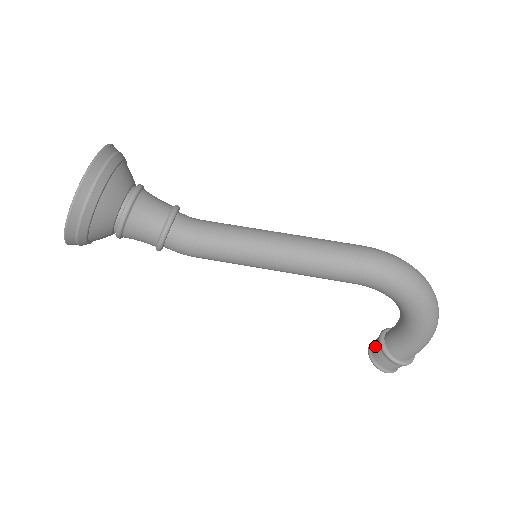
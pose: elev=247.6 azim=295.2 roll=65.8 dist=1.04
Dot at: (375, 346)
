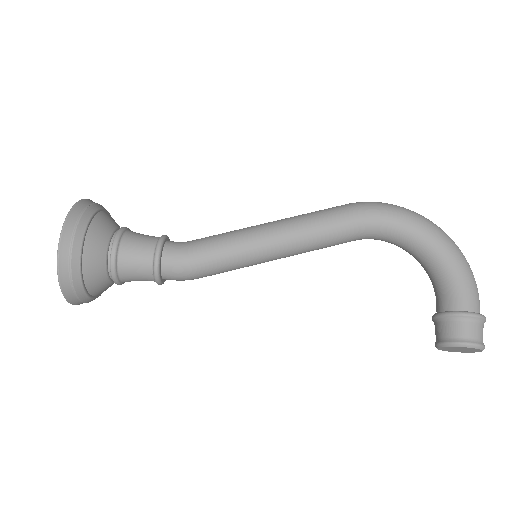
Dot at: (437, 329)
